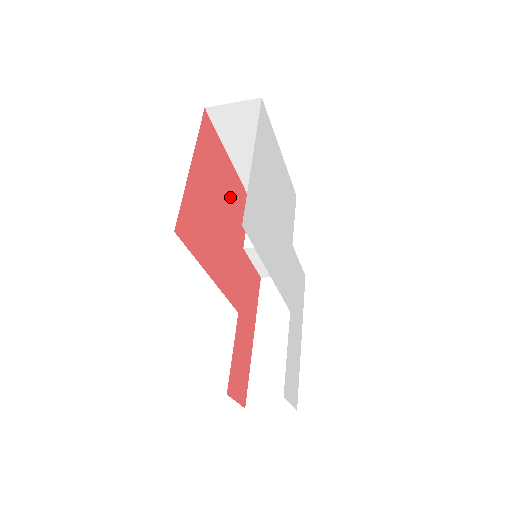
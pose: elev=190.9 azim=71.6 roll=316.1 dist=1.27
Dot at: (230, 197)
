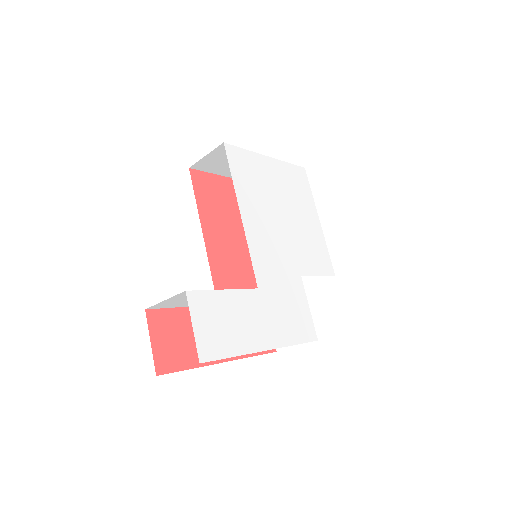
Dot at: occluded
